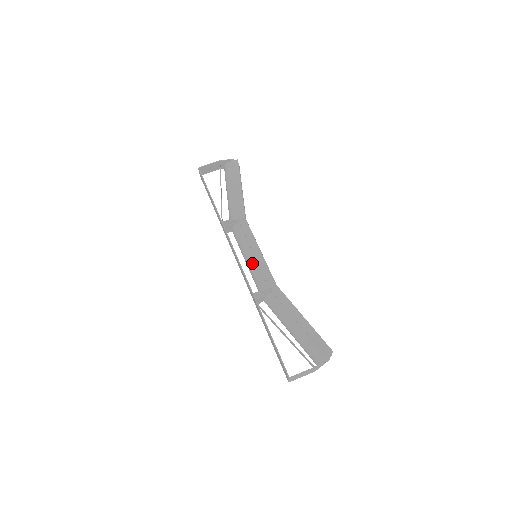
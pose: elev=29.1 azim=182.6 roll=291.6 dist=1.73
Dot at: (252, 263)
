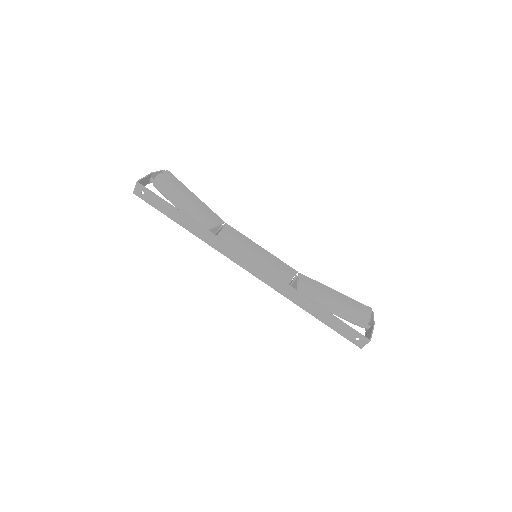
Dot at: (265, 261)
